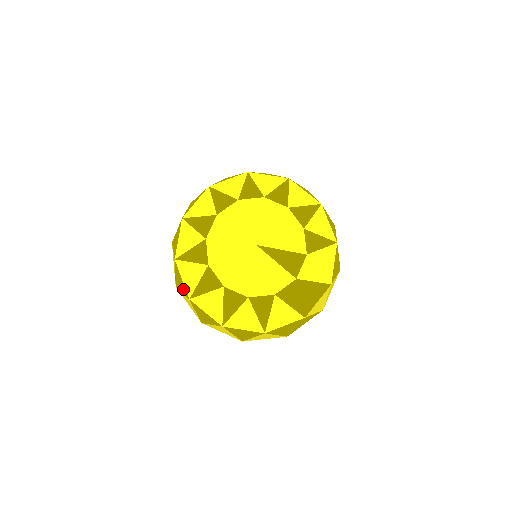
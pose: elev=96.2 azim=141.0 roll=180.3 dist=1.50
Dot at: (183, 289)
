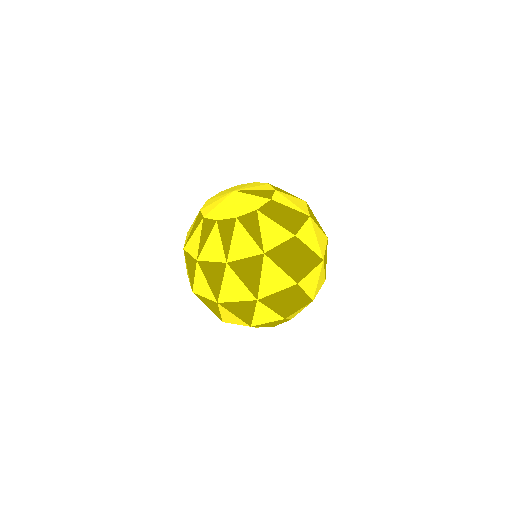
Dot at: (193, 266)
